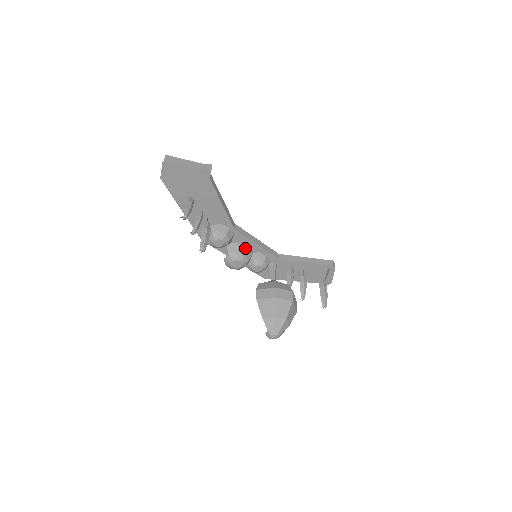
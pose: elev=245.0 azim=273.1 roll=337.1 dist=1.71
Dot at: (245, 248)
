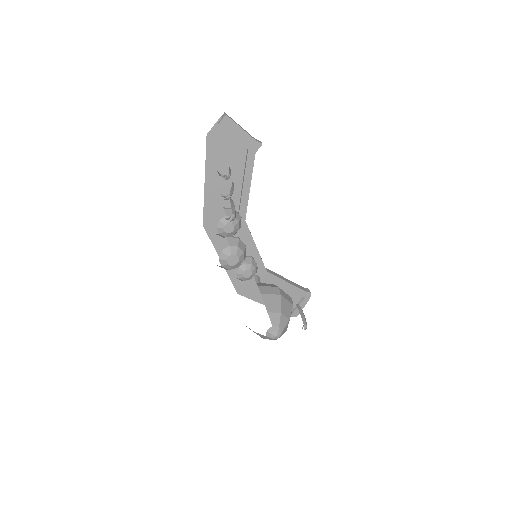
Dot at: (244, 247)
